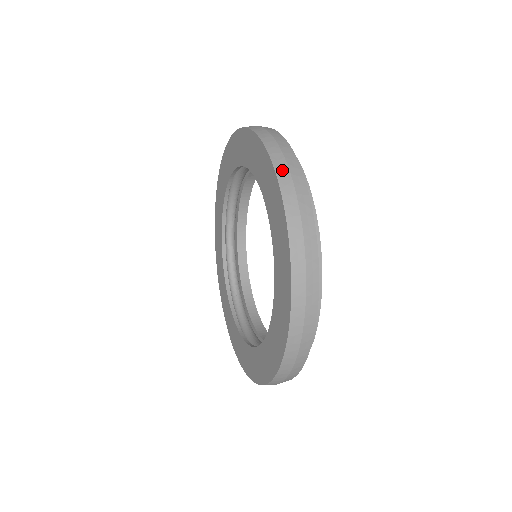
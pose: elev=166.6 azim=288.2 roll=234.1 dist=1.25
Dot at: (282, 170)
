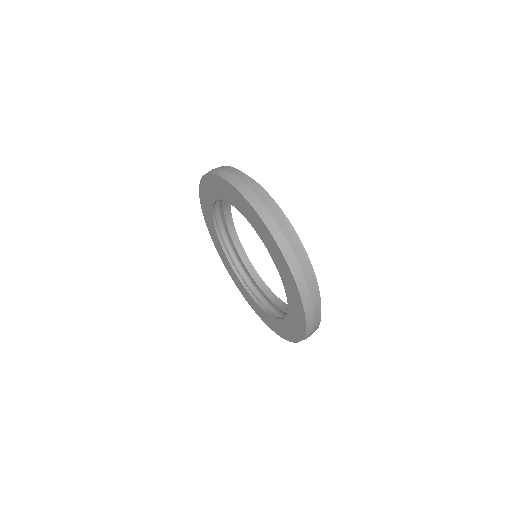
Dot at: occluded
